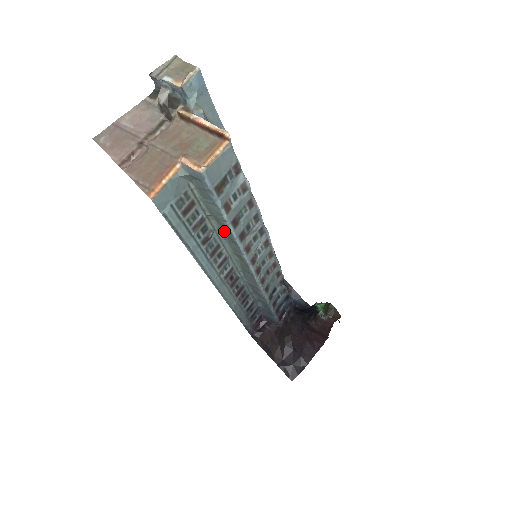
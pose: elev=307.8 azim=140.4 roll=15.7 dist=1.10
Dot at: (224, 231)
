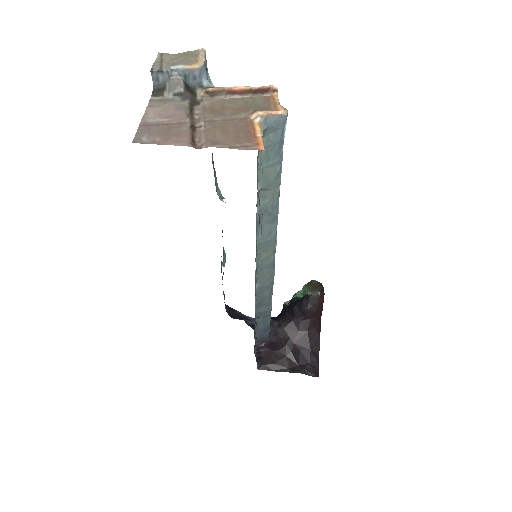
Dot at: (267, 208)
